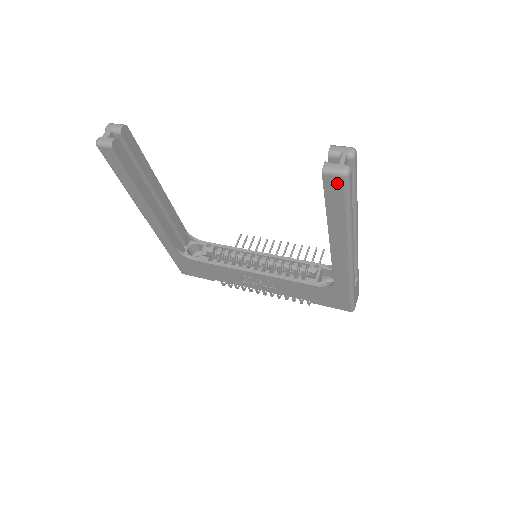
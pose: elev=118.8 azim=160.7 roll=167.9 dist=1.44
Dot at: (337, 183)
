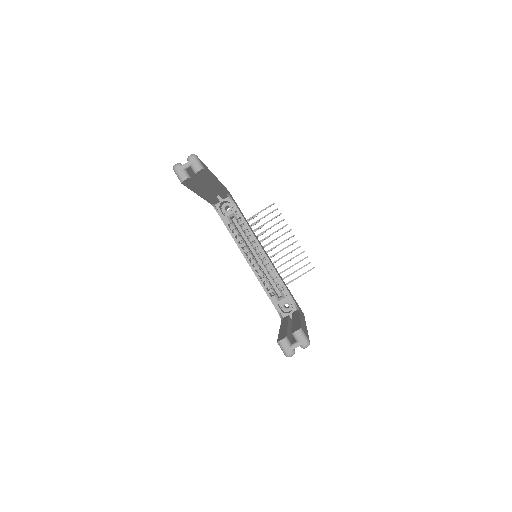
Dot at: occluded
